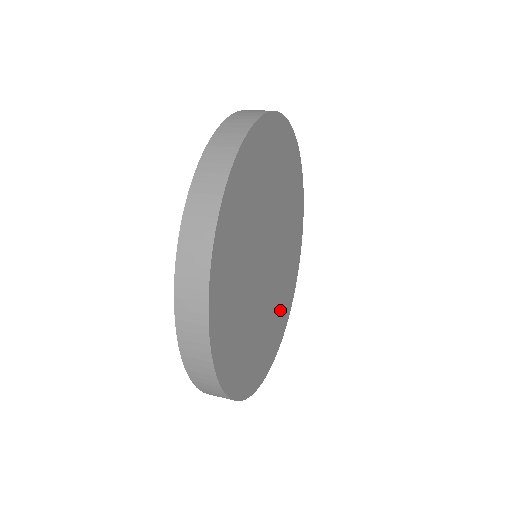
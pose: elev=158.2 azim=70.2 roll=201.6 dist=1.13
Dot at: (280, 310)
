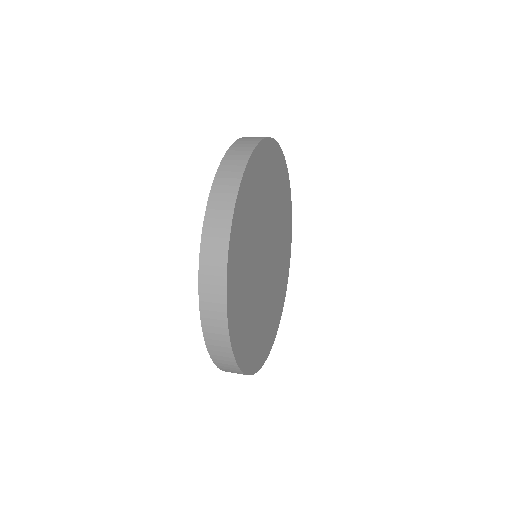
Dot at: (276, 304)
